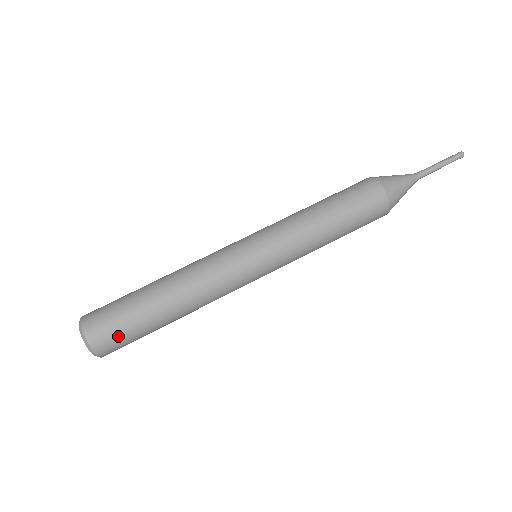
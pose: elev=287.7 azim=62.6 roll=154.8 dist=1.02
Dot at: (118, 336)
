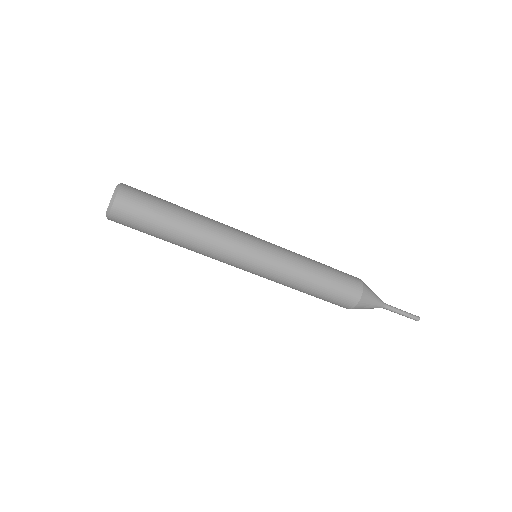
Dot at: (131, 227)
